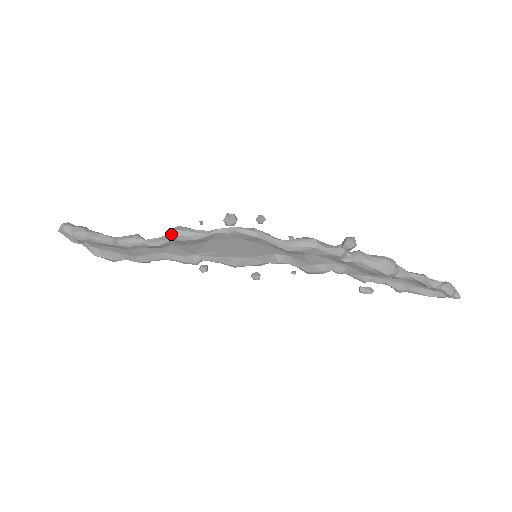
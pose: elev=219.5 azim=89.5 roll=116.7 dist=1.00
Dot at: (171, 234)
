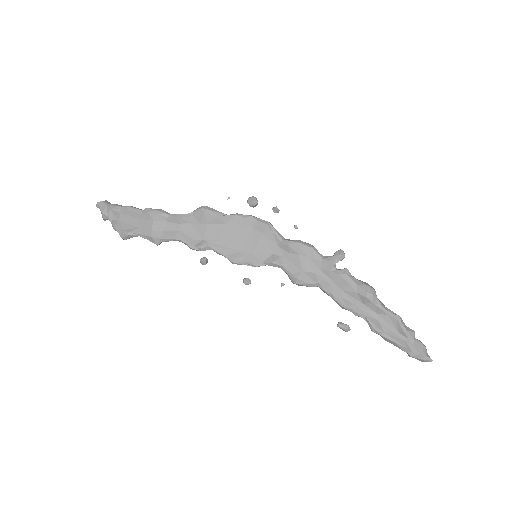
Dot at: (198, 208)
